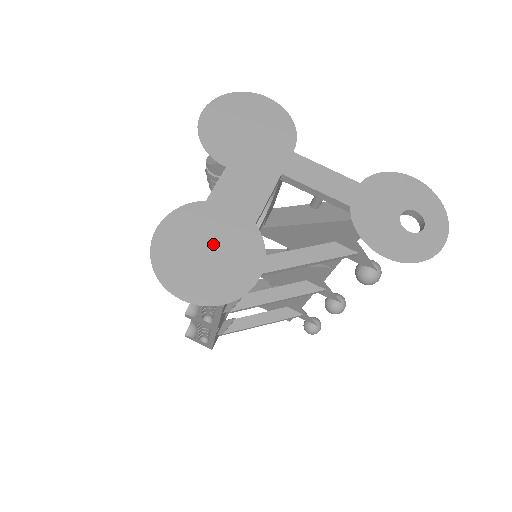
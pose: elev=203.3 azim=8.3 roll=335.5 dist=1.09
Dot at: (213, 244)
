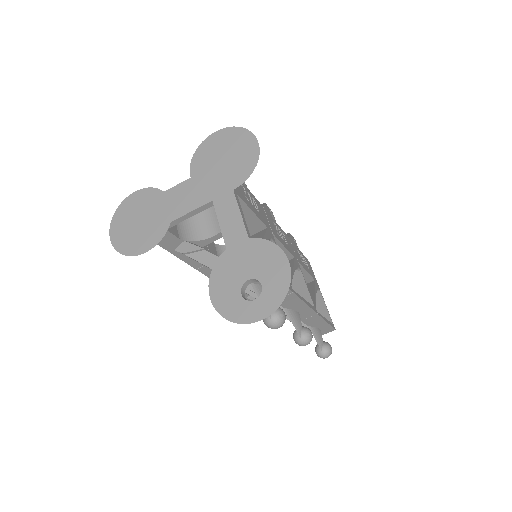
Dot at: (145, 219)
